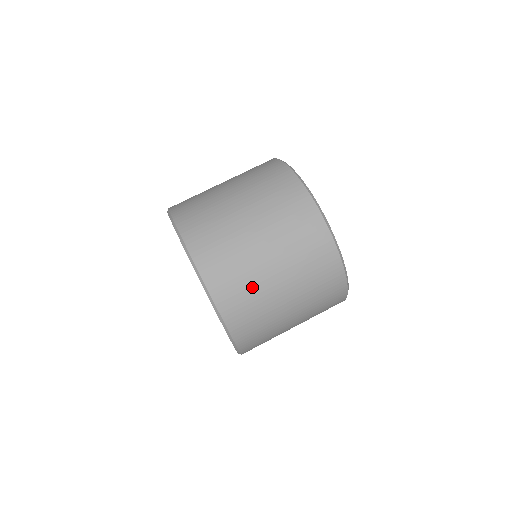
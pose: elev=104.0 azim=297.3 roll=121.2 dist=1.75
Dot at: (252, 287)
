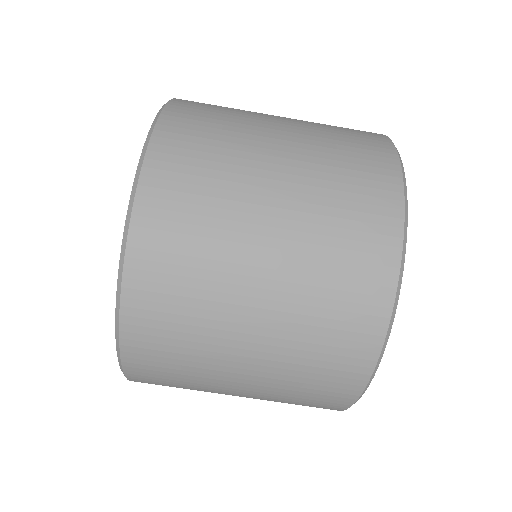
Dot at: (194, 367)
